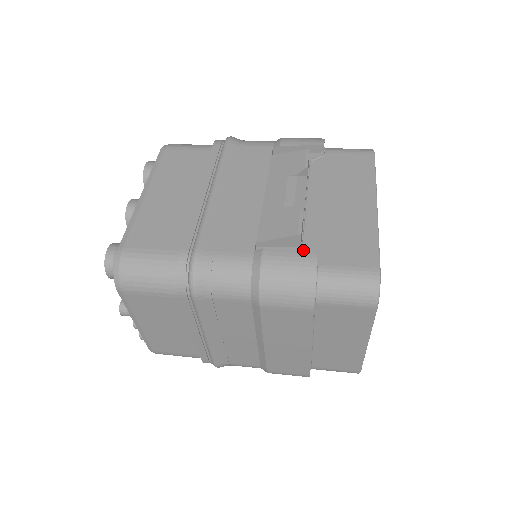
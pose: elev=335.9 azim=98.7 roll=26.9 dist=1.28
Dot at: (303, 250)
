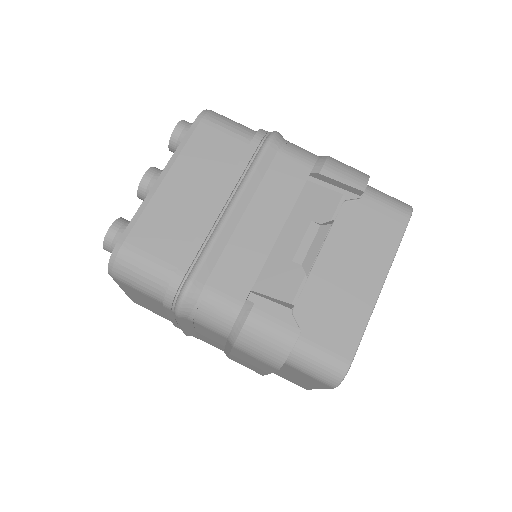
Dot at: (292, 314)
